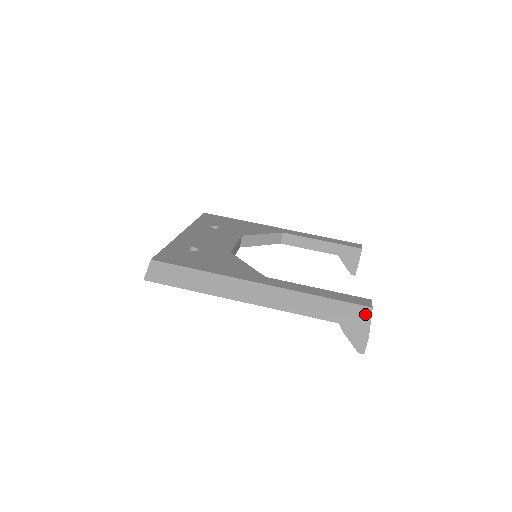
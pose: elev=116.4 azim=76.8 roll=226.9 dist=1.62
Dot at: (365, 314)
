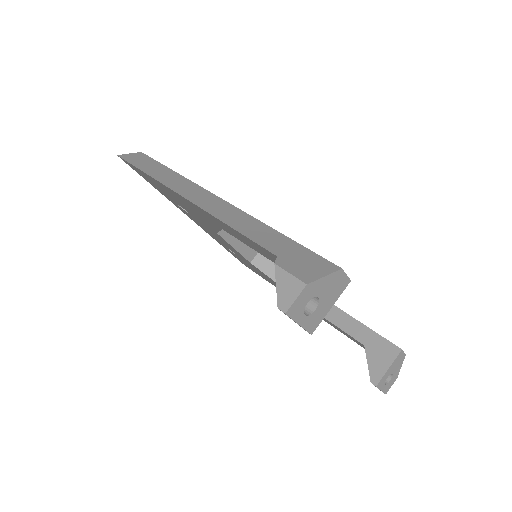
Dot at: (324, 267)
